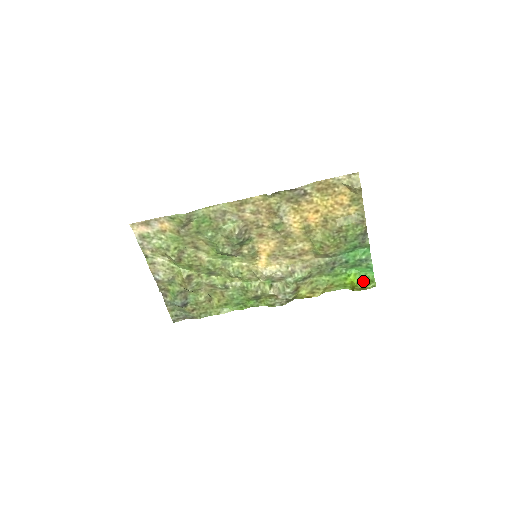
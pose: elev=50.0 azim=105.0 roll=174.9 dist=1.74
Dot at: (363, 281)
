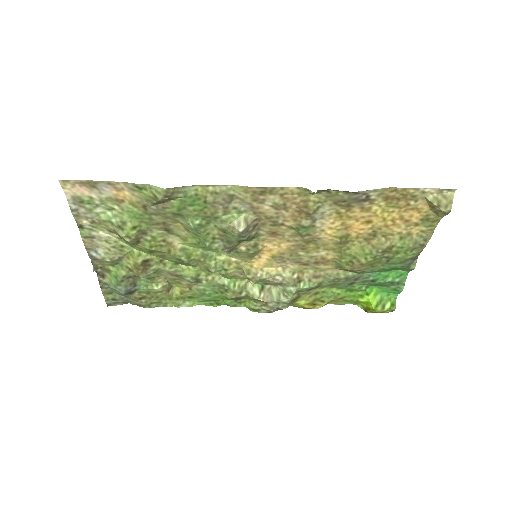
Dot at: (383, 304)
